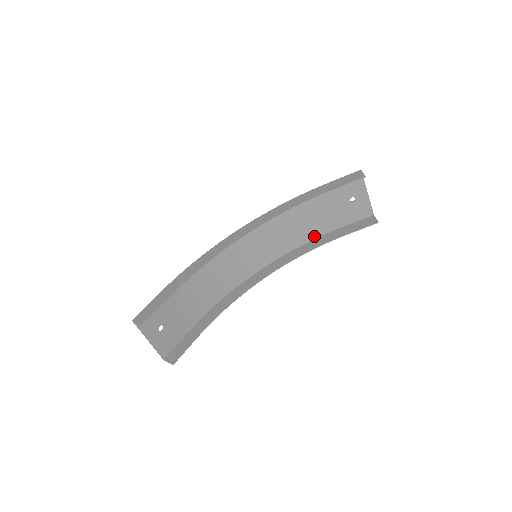
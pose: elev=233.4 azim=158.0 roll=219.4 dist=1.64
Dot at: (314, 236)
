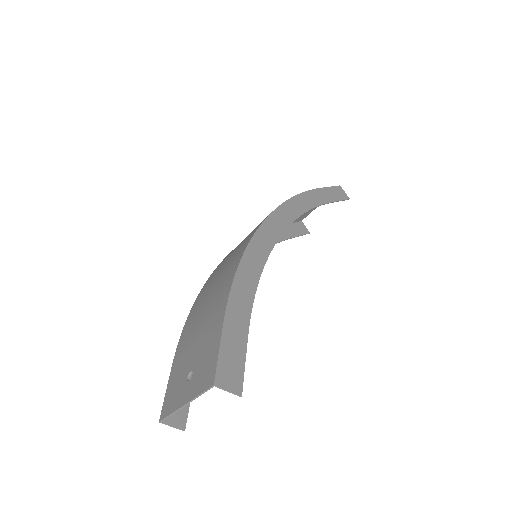
Dot at: occluded
